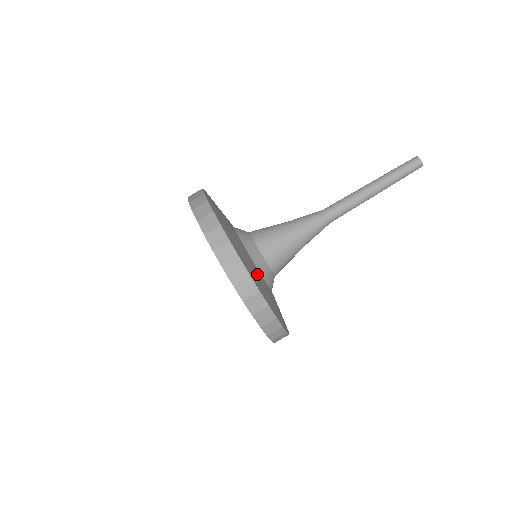
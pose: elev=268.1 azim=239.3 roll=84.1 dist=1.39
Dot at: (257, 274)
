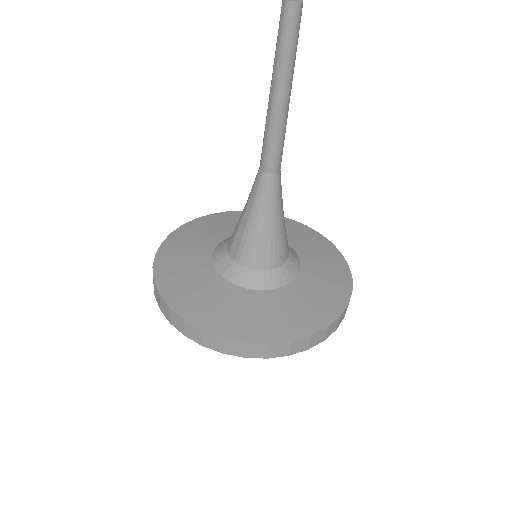
Dot at: (312, 287)
